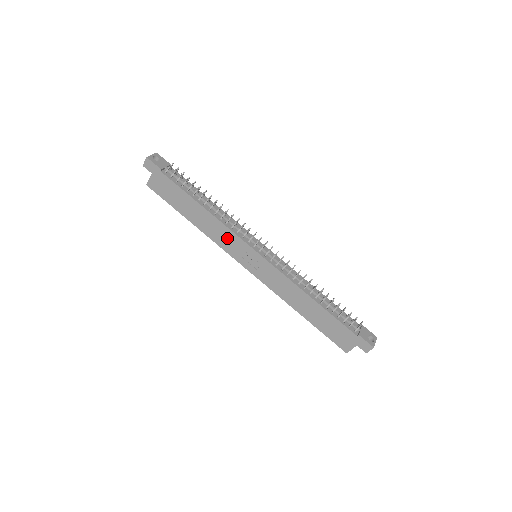
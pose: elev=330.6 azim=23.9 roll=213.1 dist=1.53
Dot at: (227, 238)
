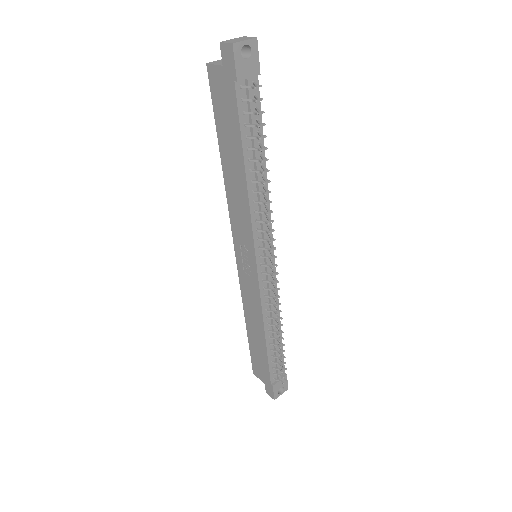
Dot at: (242, 221)
